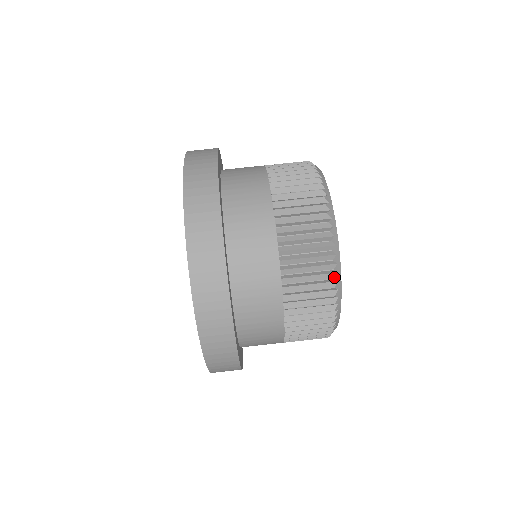
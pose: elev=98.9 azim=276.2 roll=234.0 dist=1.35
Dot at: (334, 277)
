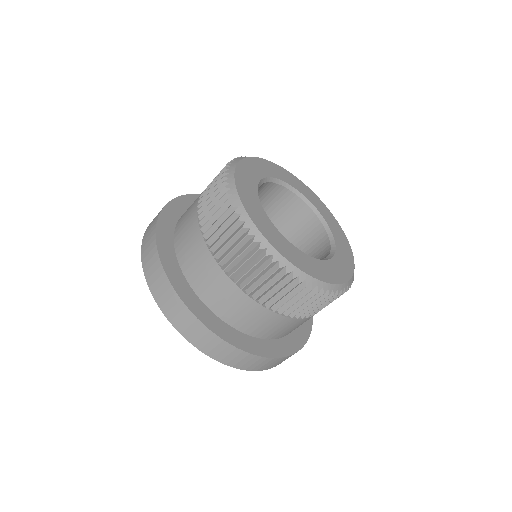
Dot at: (317, 291)
